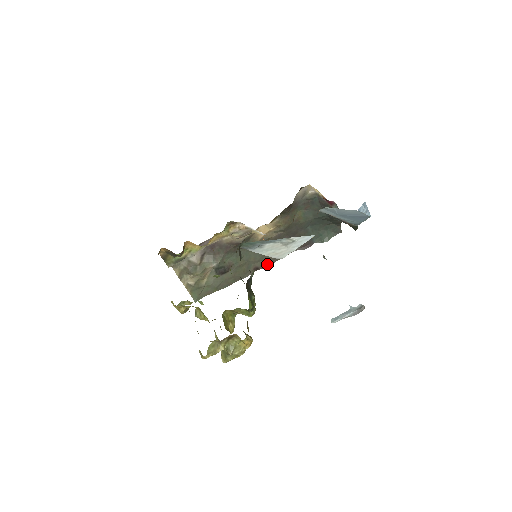
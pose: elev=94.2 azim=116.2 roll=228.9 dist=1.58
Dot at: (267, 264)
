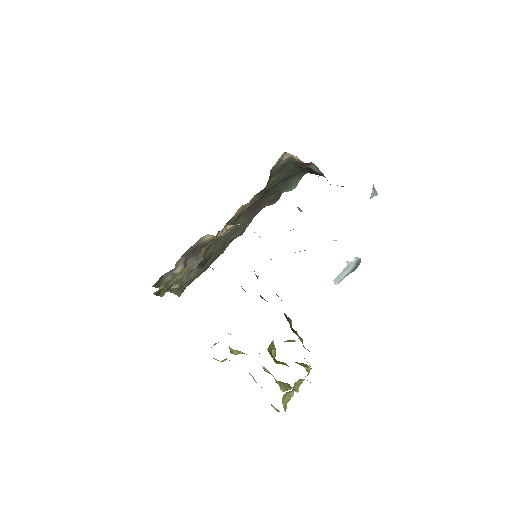
Dot at: (241, 232)
